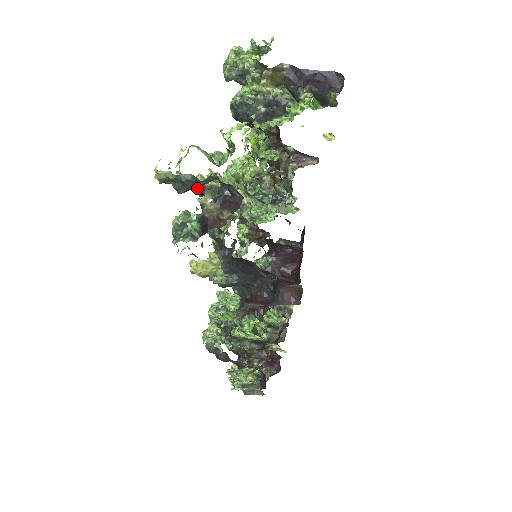
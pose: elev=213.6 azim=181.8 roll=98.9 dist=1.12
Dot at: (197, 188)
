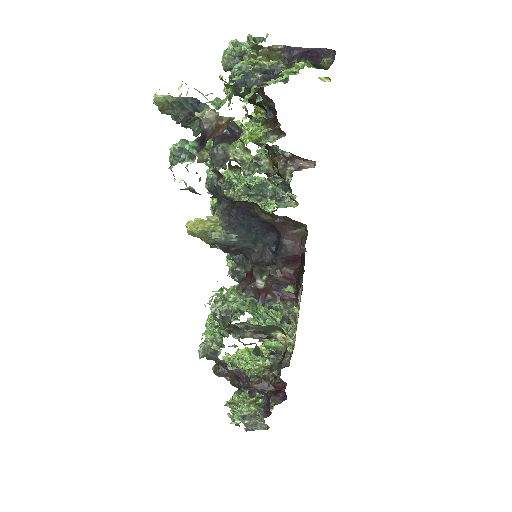
Dot at: (196, 110)
